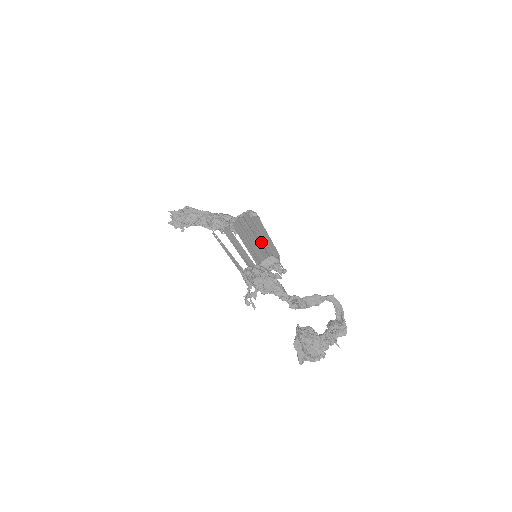
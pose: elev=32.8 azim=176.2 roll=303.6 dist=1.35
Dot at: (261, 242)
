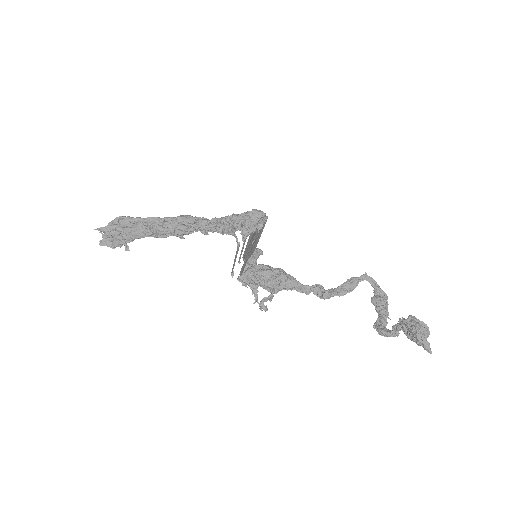
Dot at: occluded
